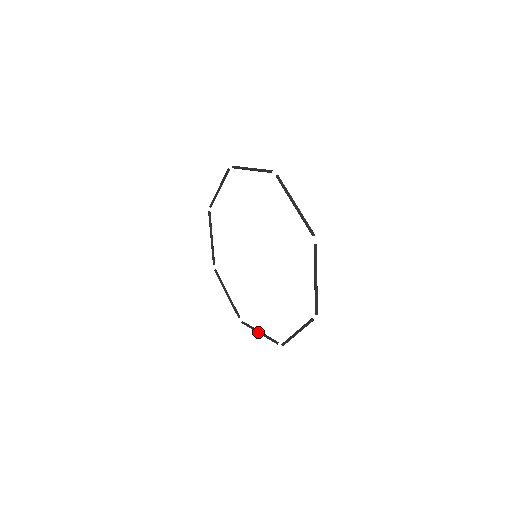
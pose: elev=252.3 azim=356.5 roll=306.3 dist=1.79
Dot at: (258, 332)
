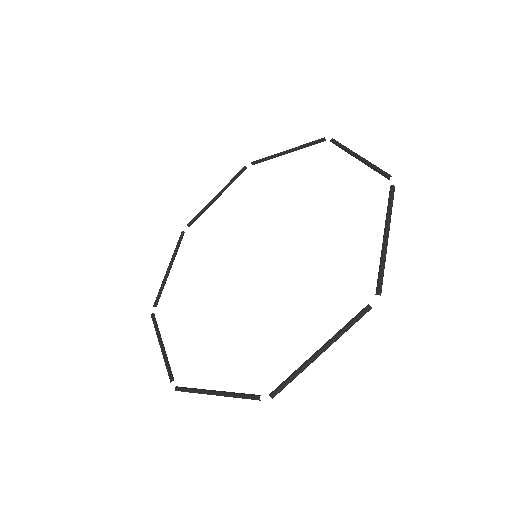
Dot at: (161, 343)
